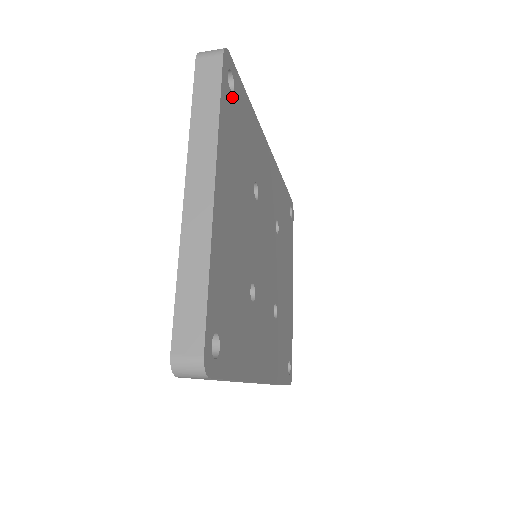
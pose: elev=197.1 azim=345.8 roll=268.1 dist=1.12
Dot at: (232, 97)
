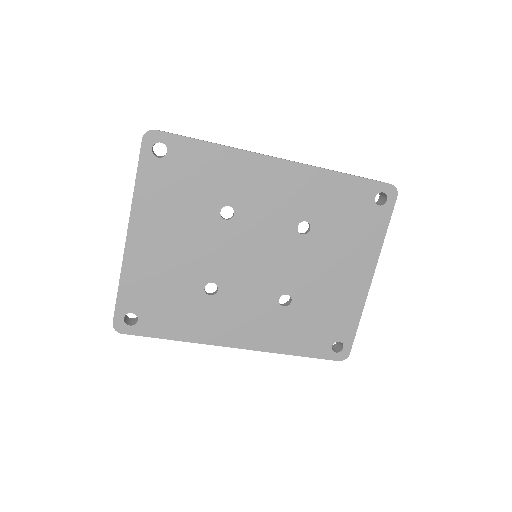
Dot at: (163, 161)
